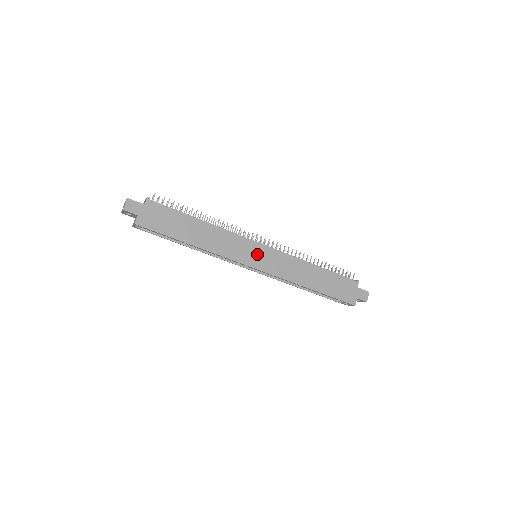
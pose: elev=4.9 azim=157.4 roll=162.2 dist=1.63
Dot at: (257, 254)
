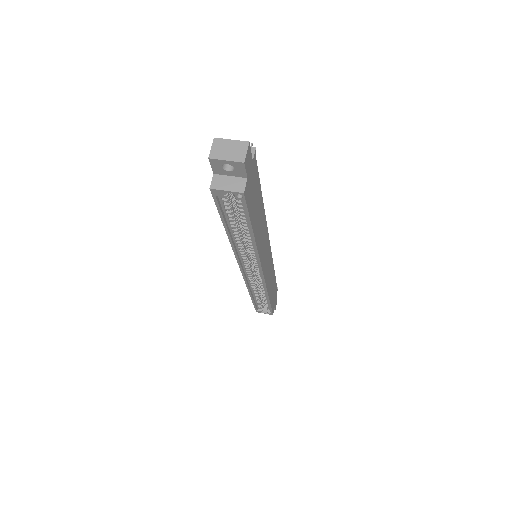
Dot at: (267, 256)
